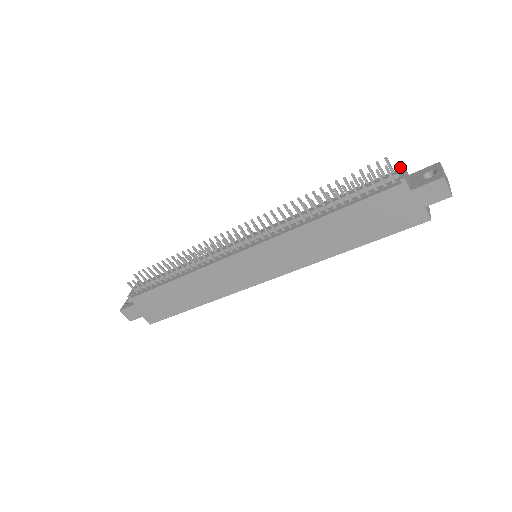
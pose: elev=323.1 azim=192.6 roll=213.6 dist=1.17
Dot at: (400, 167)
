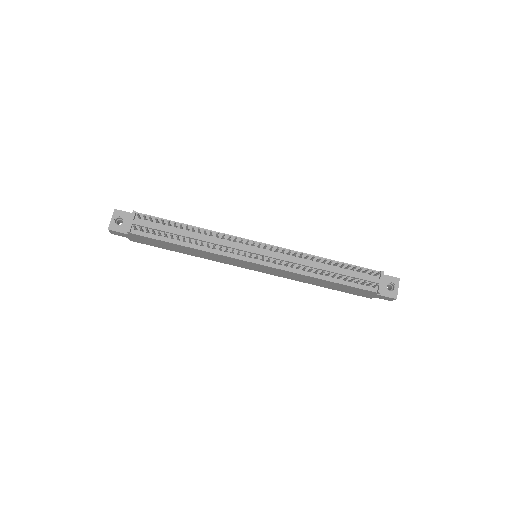
Dot at: (382, 277)
